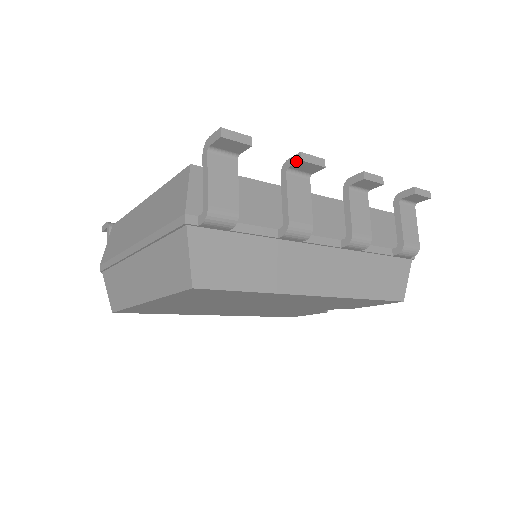
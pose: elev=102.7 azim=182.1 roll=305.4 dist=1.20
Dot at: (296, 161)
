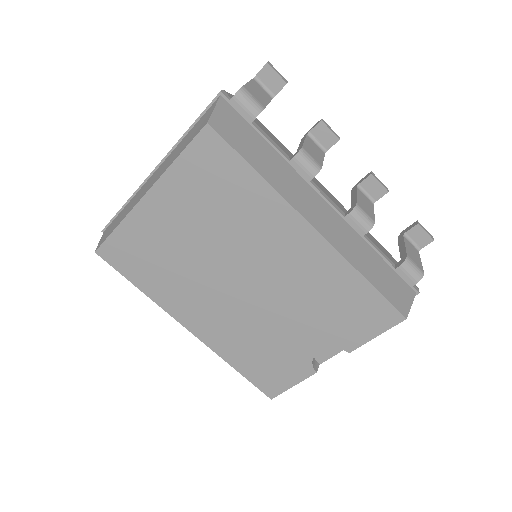
Dot at: (317, 124)
